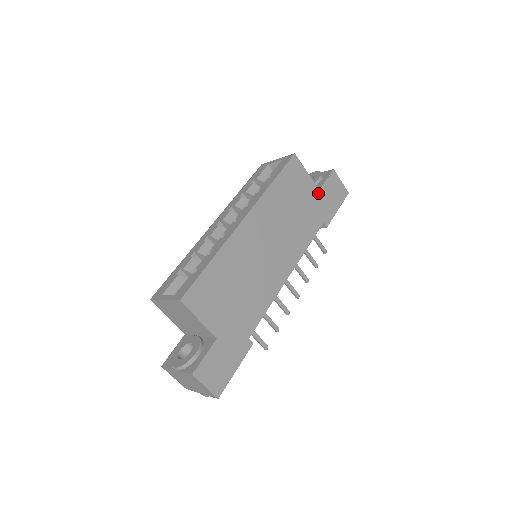
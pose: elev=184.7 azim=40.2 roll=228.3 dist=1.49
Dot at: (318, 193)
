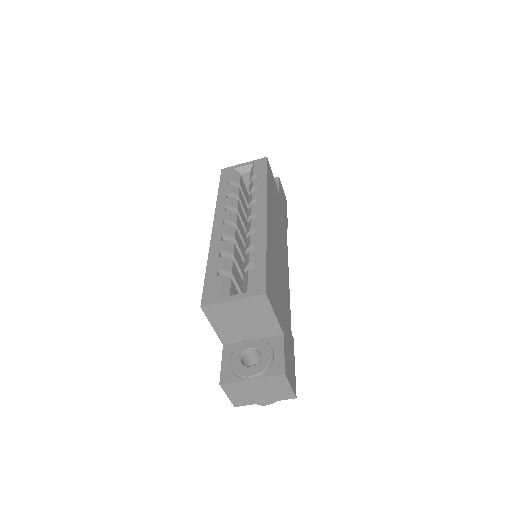
Dot at: (280, 197)
